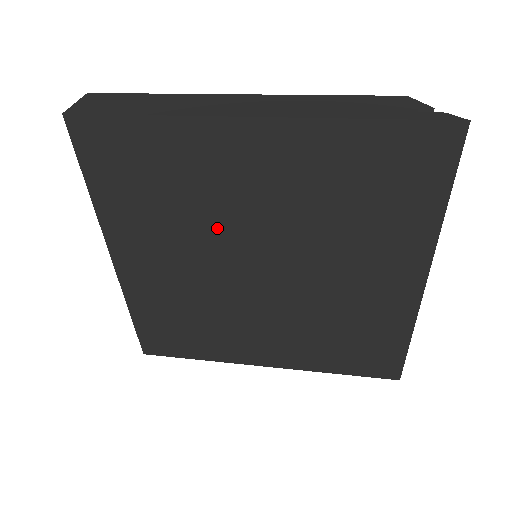
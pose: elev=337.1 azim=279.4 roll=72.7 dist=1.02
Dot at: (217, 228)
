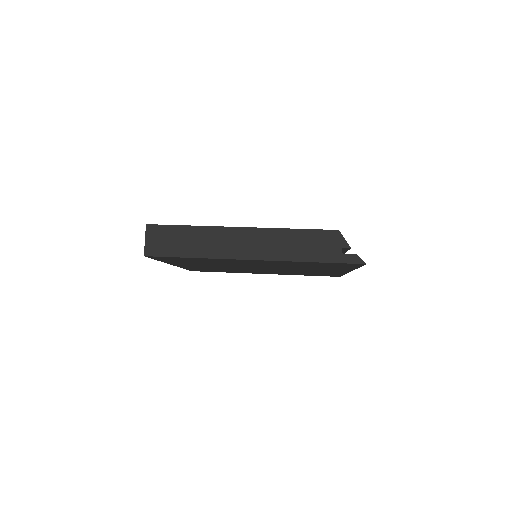
Dot at: (235, 265)
